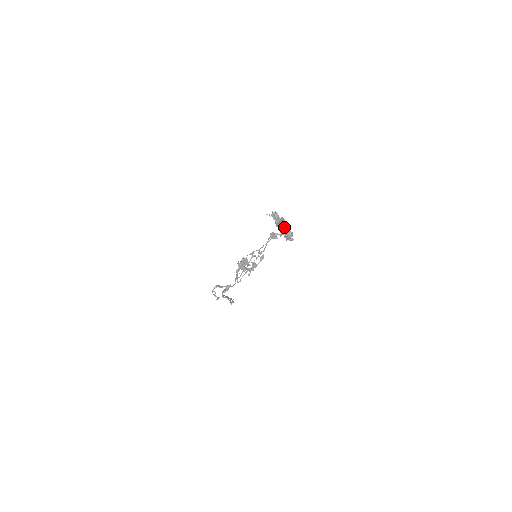
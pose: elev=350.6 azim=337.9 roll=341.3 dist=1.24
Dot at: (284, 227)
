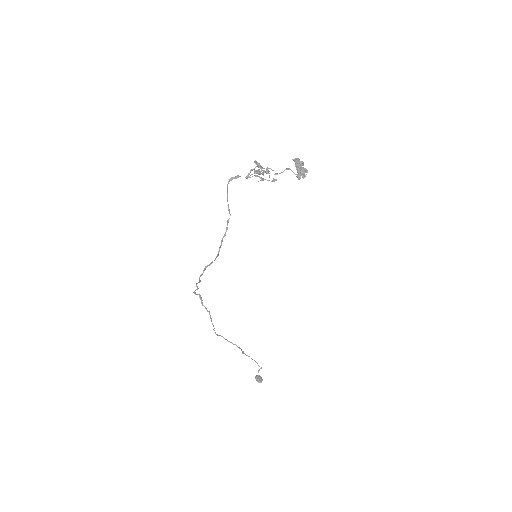
Dot at: (302, 165)
